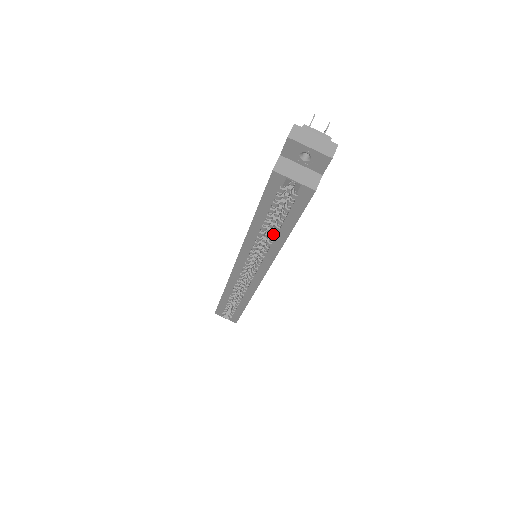
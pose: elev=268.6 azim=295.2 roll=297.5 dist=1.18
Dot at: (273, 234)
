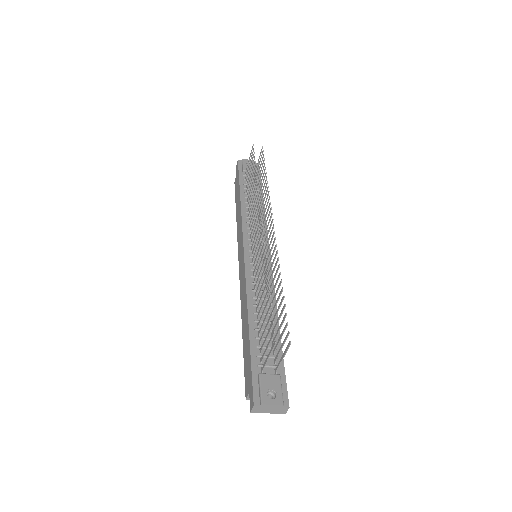
Dot at: occluded
